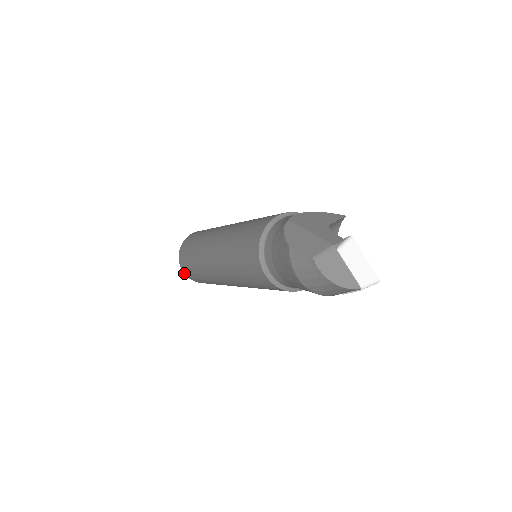
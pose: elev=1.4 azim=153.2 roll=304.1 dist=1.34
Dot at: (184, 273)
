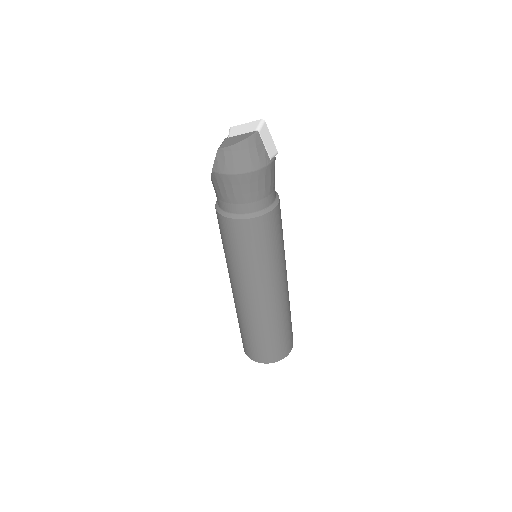
Dot at: (264, 363)
